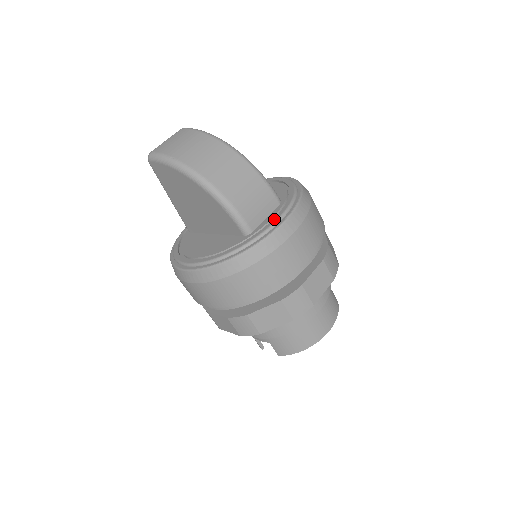
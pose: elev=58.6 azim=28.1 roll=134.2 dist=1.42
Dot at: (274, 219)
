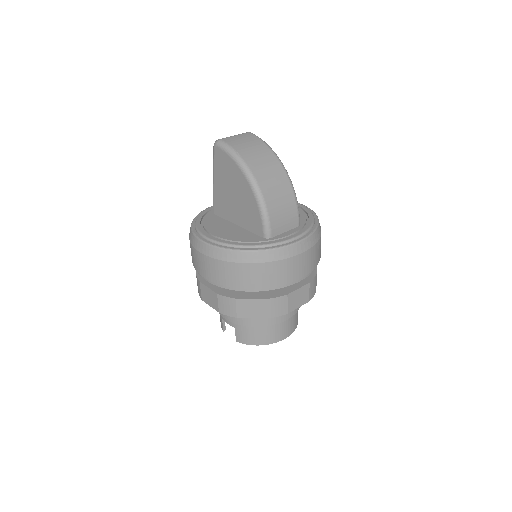
Dot at: (292, 236)
